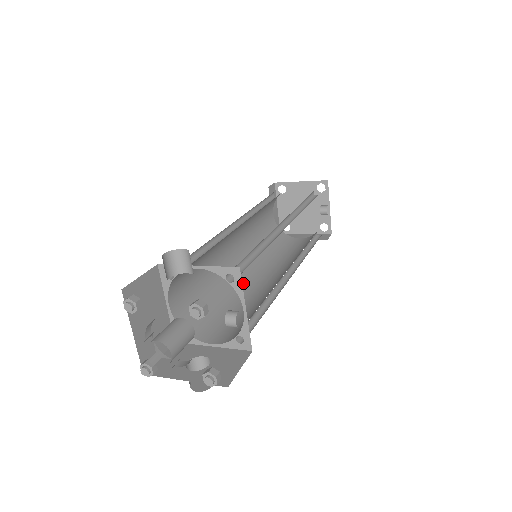
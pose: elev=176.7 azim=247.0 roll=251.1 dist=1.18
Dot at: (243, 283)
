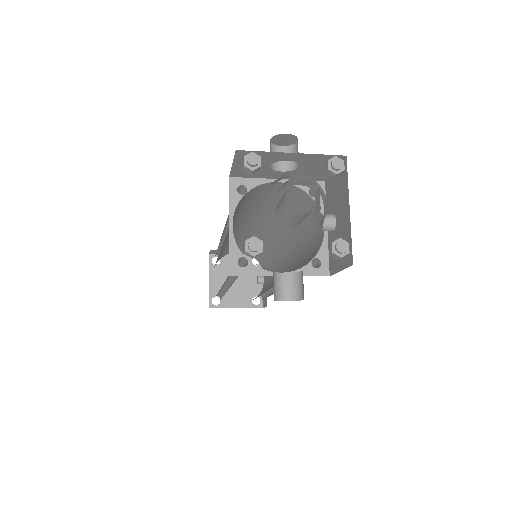
Dot at: occluded
